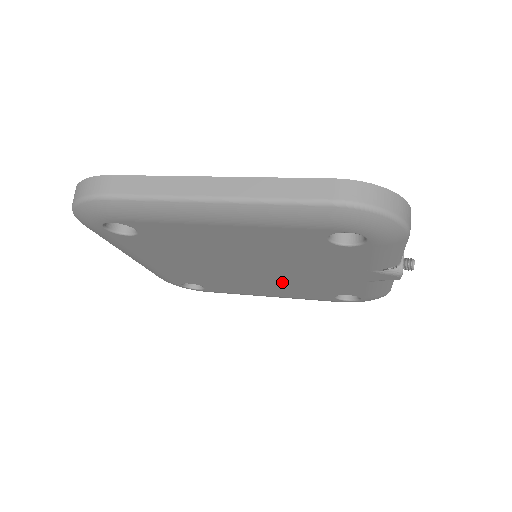
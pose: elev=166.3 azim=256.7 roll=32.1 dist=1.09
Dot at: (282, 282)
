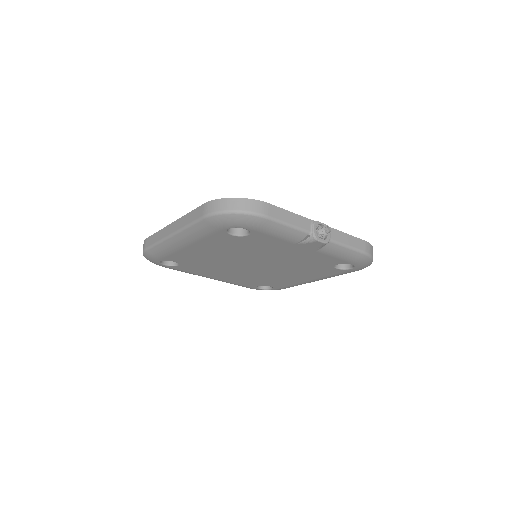
Dot at: (287, 268)
